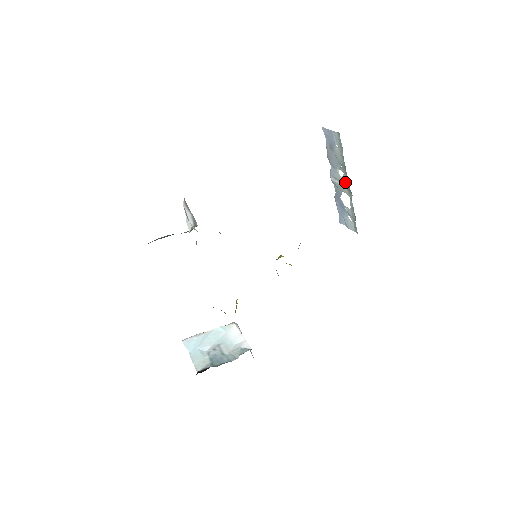
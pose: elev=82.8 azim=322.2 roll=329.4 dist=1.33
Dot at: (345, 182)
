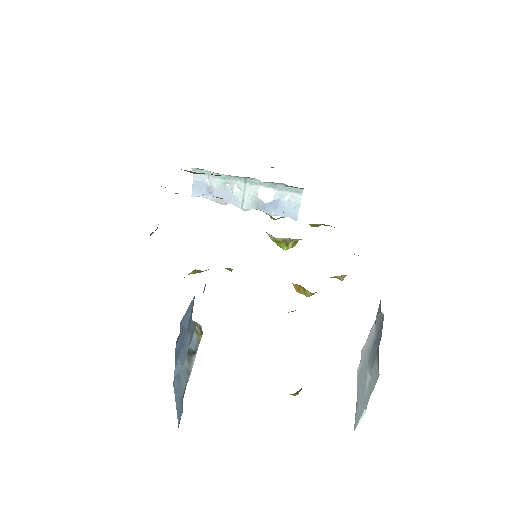
Dot at: (244, 185)
